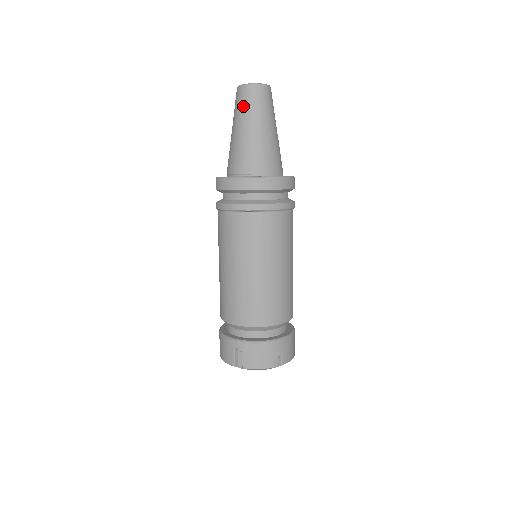
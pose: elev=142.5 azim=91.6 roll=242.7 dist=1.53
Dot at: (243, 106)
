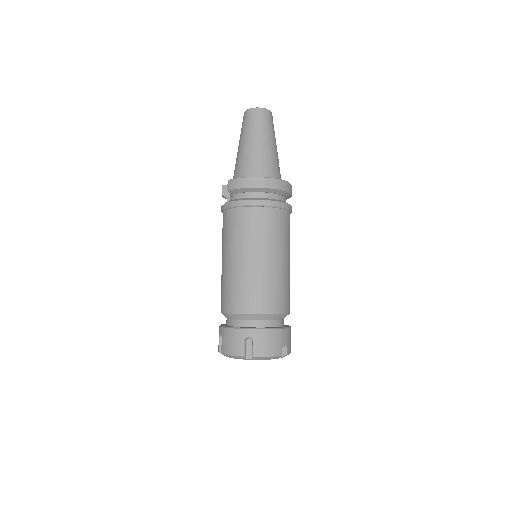
Dot at: (254, 124)
